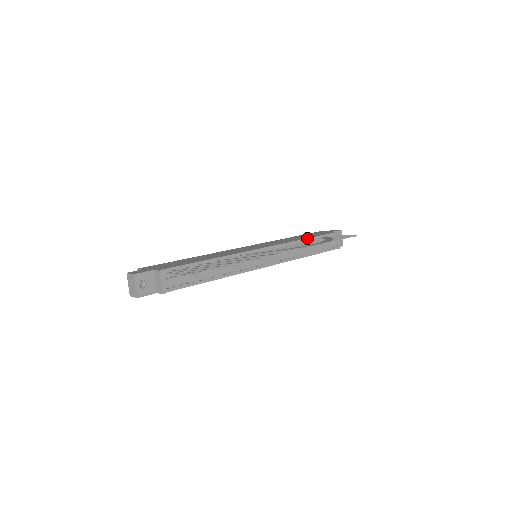
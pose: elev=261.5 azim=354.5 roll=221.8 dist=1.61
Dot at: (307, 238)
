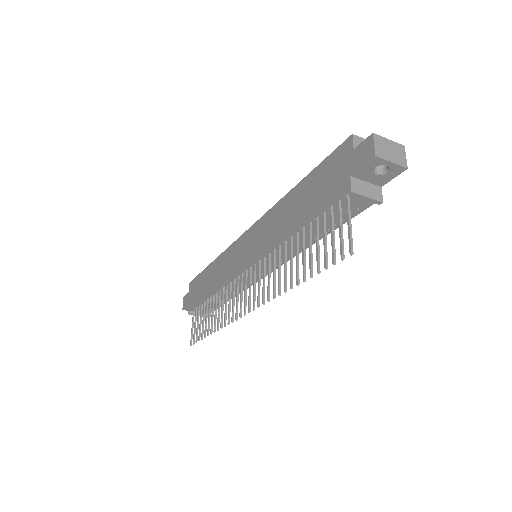
Dot at: (294, 230)
